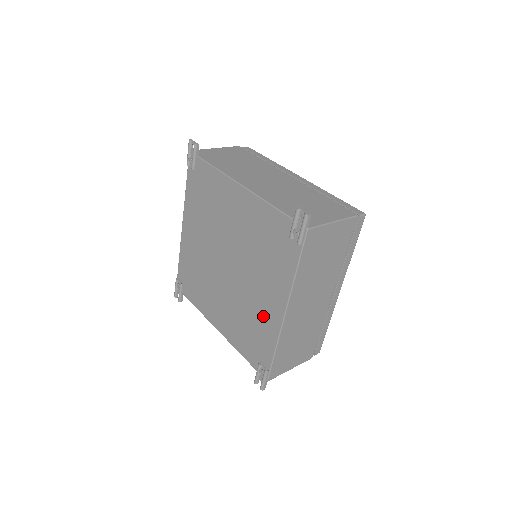
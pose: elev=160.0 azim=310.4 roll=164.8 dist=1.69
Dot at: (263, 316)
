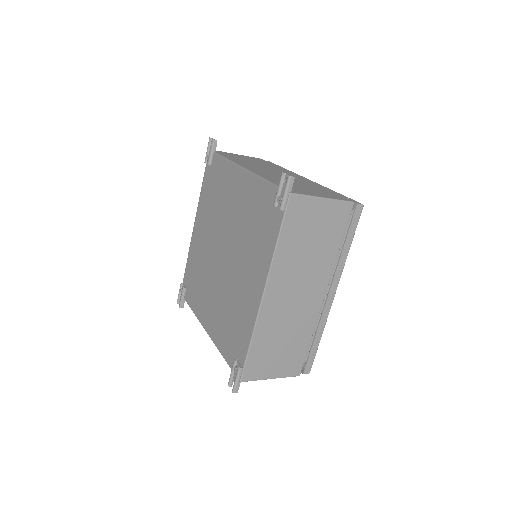
Dot at: (245, 303)
